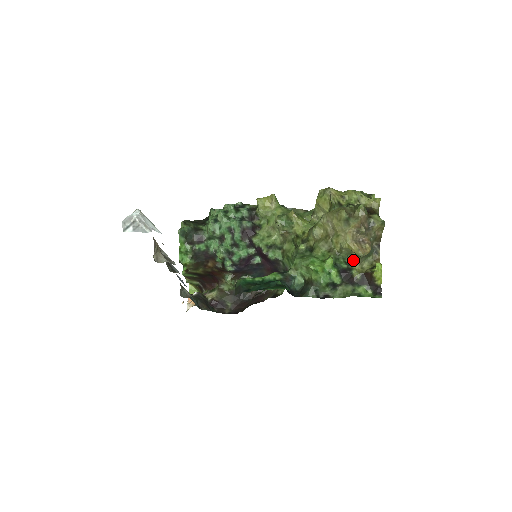
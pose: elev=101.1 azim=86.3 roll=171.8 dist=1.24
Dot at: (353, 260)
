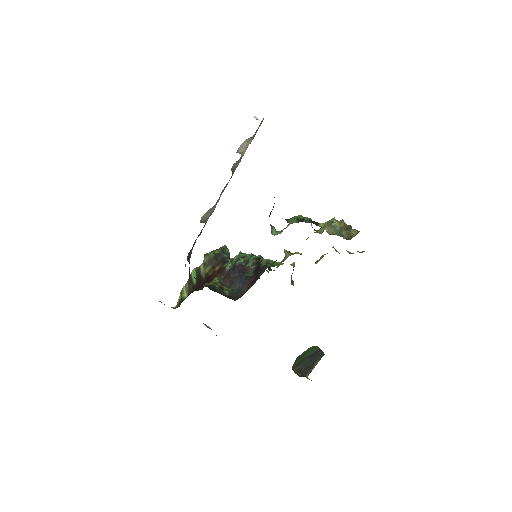
Dot at: (325, 227)
